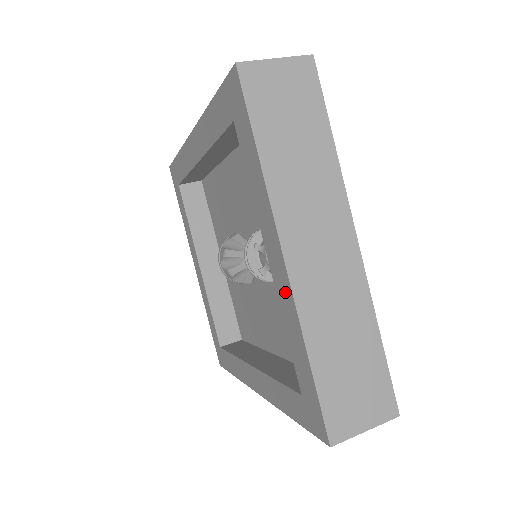
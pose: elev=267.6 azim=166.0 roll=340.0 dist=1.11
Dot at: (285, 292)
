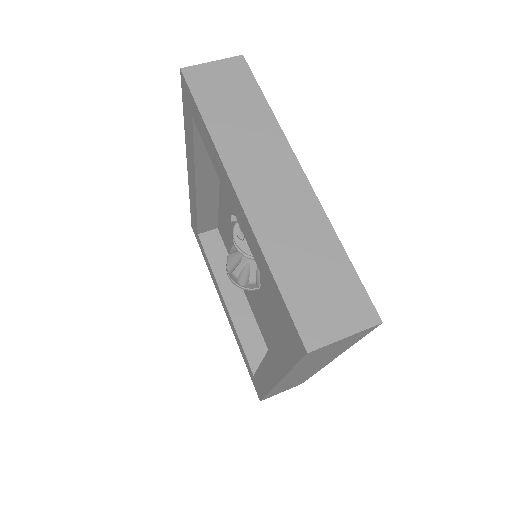
Dot at: (245, 225)
